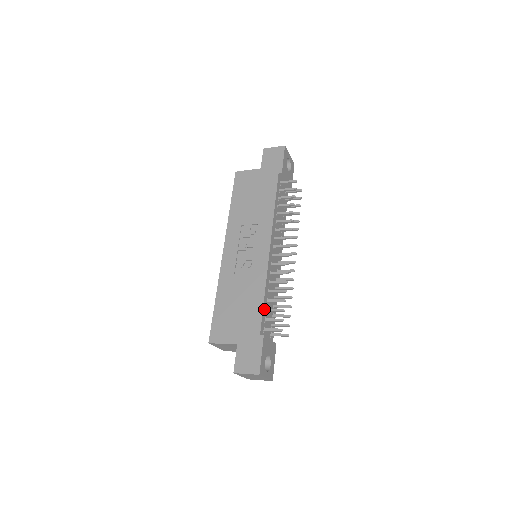
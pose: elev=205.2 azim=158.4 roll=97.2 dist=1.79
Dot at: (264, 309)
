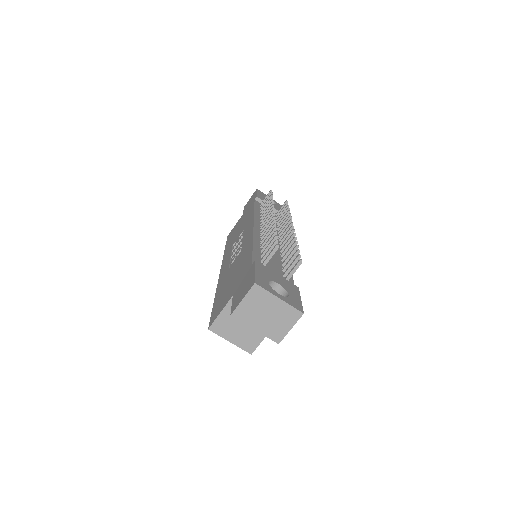
Dot at: (256, 254)
